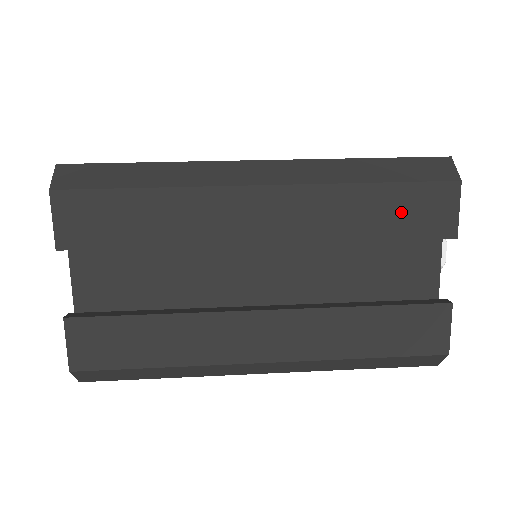
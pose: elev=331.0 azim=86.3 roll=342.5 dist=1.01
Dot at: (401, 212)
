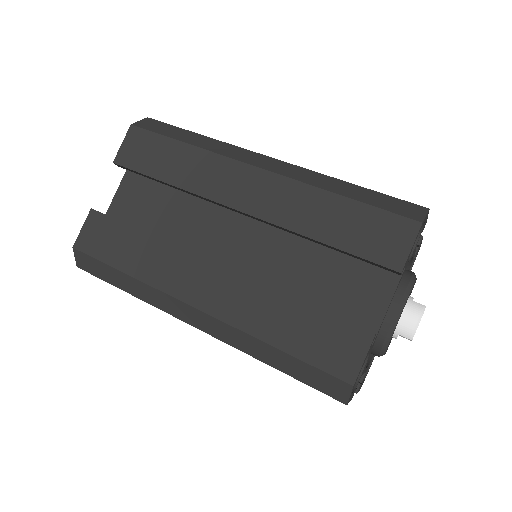
Dot at: occluded
